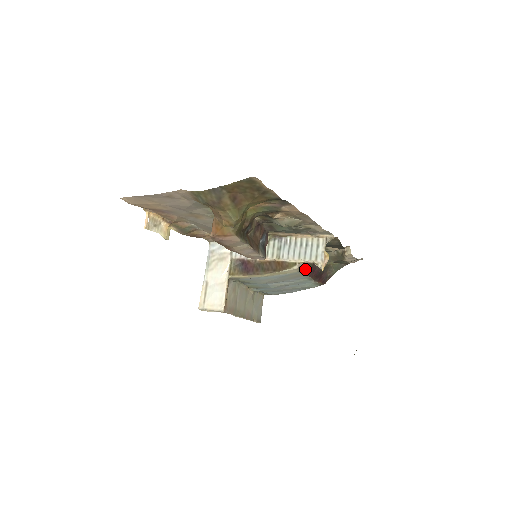
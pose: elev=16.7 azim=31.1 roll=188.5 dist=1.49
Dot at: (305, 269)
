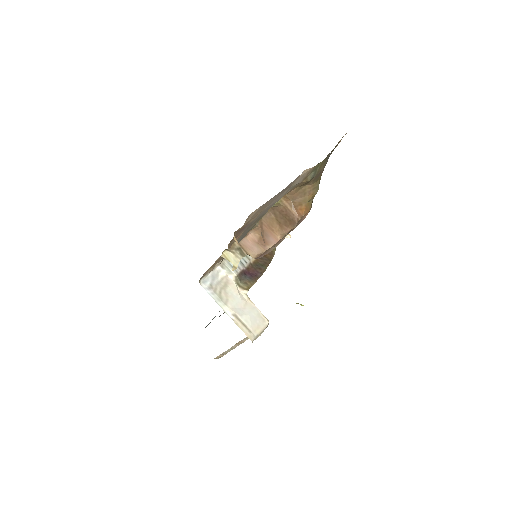
Dot at: occluded
